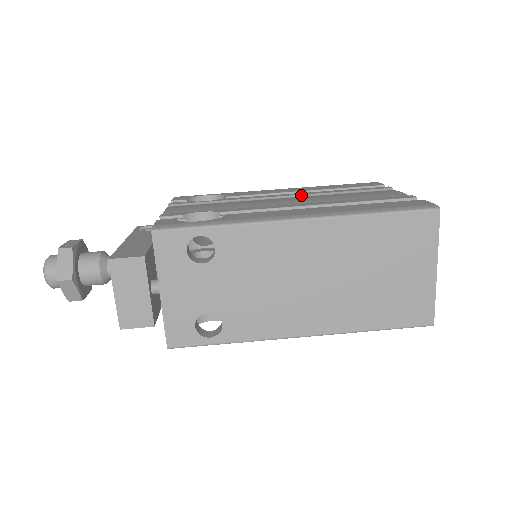
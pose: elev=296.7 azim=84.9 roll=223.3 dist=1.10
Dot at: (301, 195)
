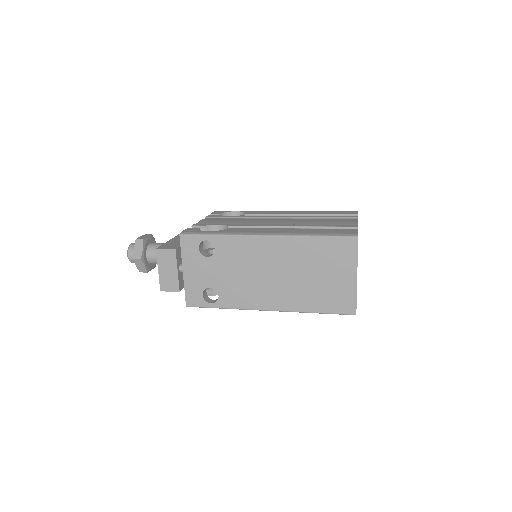
Dot at: (292, 217)
